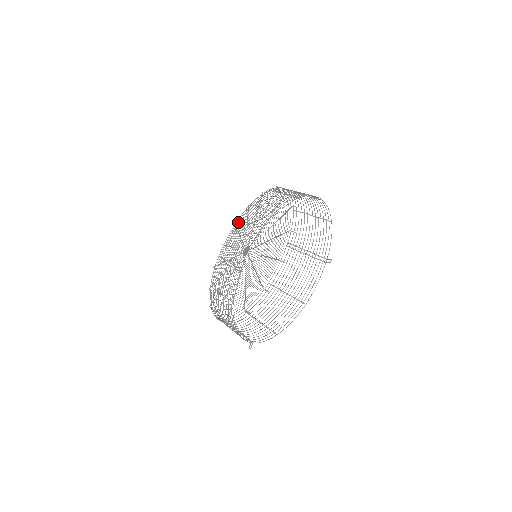
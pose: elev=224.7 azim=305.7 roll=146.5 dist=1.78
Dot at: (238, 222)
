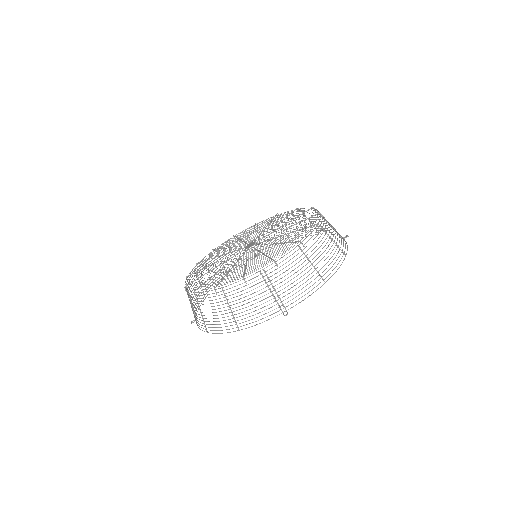
Dot at: occluded
